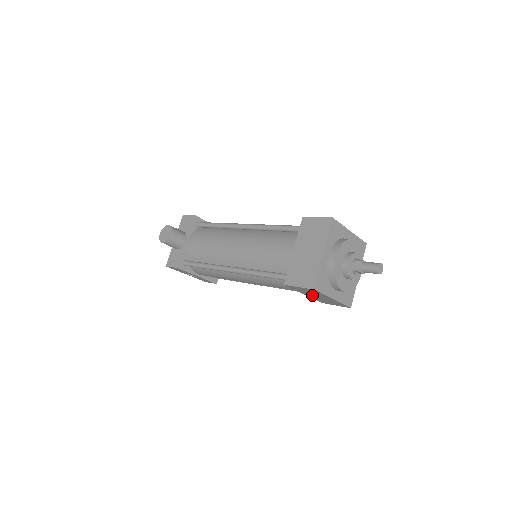
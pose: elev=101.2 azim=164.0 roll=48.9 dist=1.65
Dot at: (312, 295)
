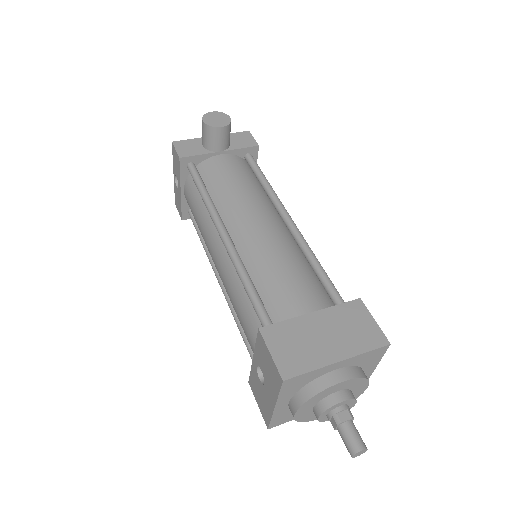
Dot at: (259, 369)
